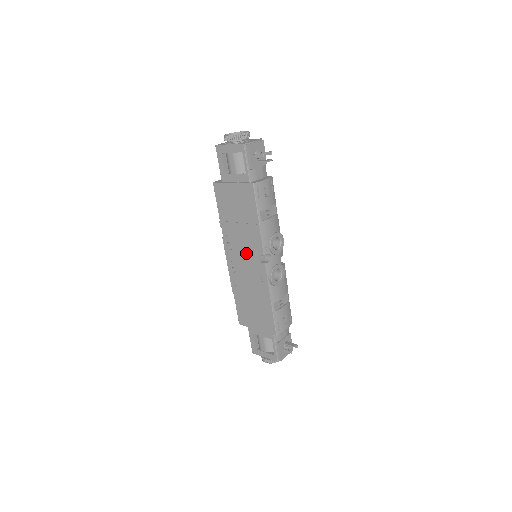
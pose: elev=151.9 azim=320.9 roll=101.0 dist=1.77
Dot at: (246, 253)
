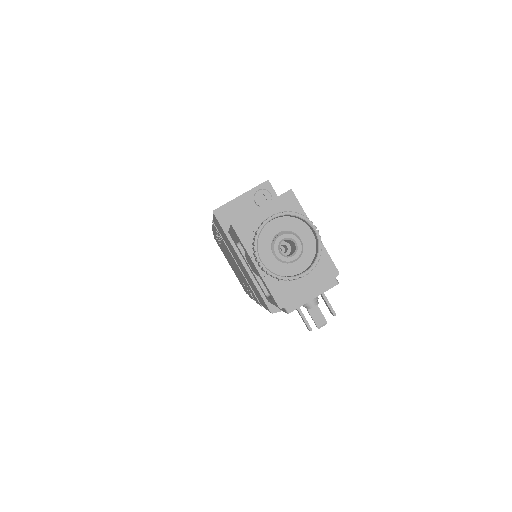
Dot at: (237, 270)
